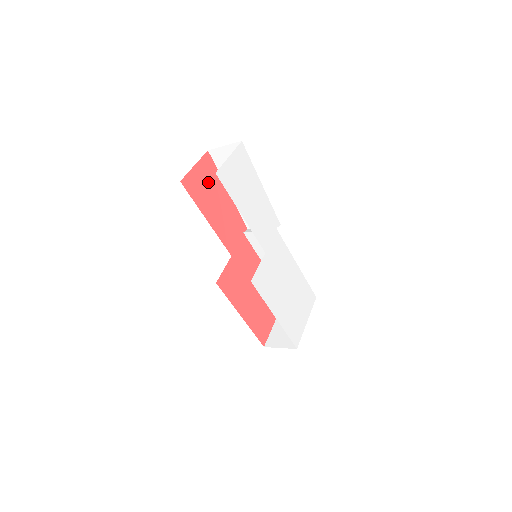
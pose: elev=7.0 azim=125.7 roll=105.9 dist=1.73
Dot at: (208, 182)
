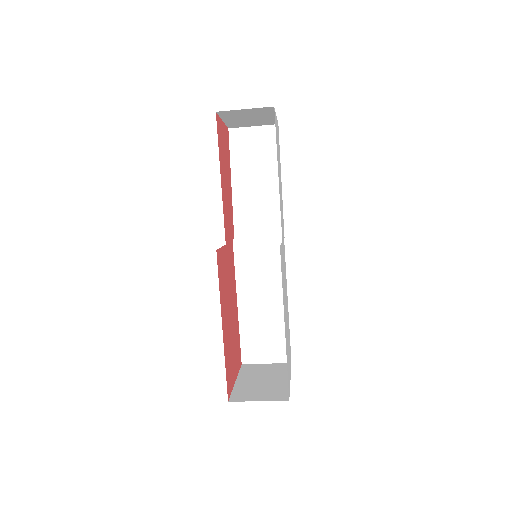
Dot at: (225, 151)
